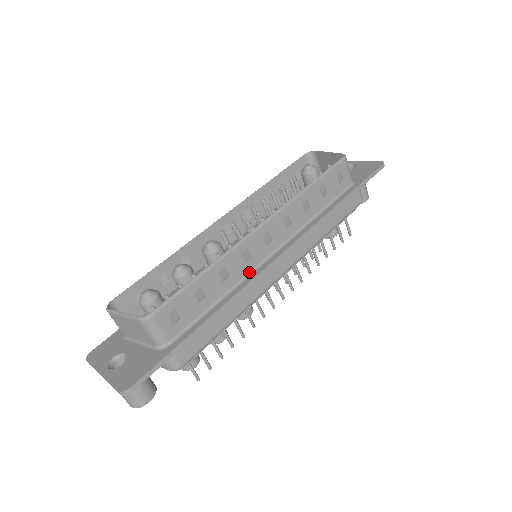
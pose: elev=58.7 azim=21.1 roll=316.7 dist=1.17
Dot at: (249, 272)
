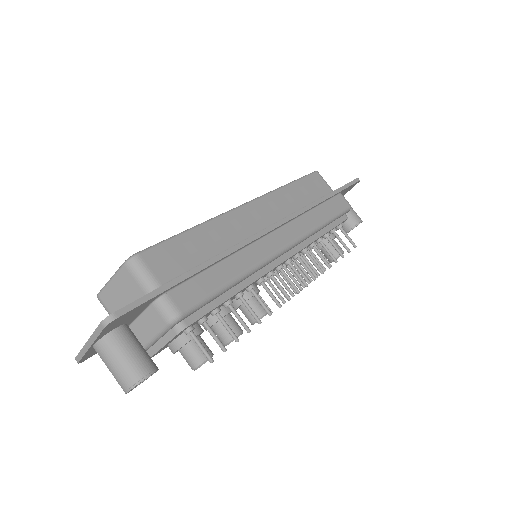
Dot at: occluded
